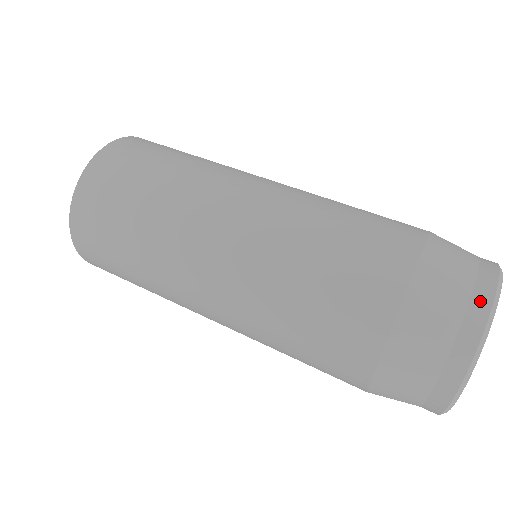
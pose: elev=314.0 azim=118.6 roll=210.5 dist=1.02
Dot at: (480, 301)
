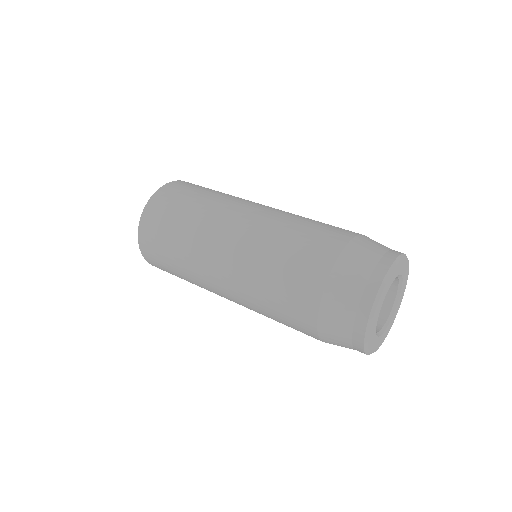
Dot at: (363, 309)
